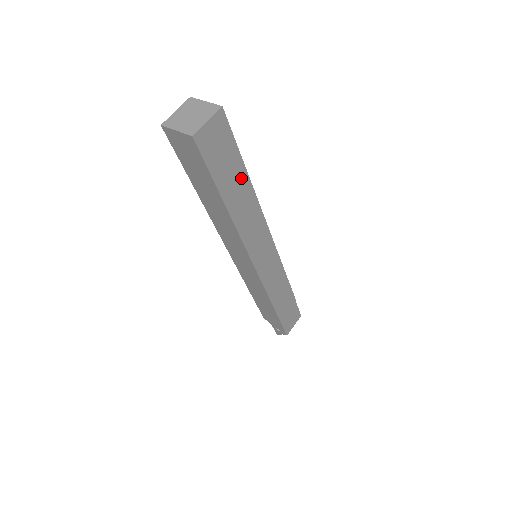
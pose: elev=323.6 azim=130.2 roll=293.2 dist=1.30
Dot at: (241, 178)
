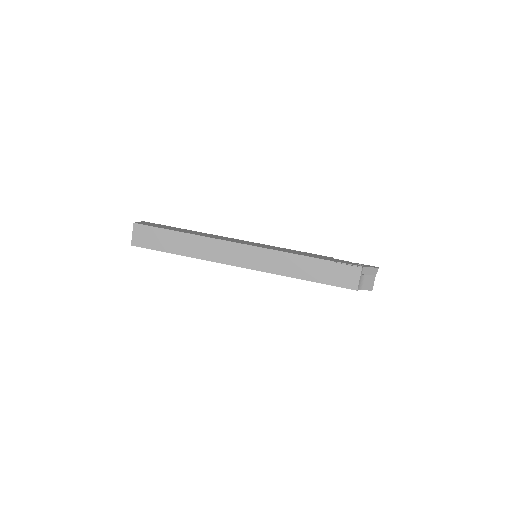
Dot at: (176, 237)
